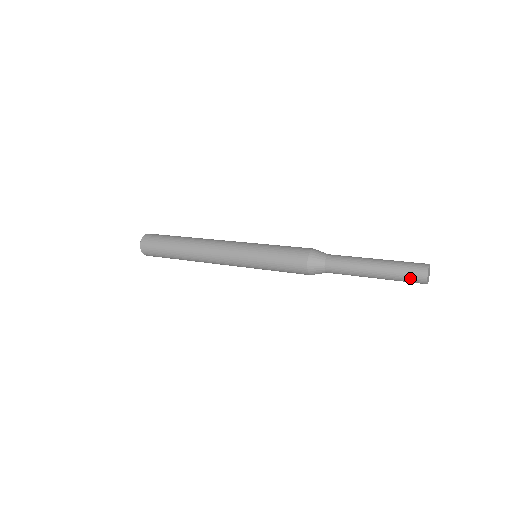
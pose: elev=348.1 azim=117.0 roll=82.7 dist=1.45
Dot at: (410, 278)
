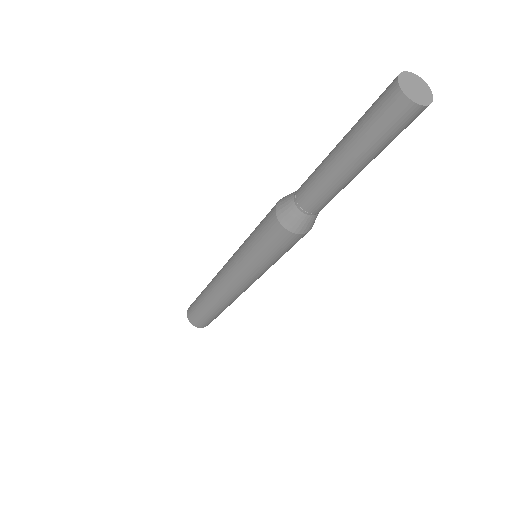
Dot at: (384, 119)
